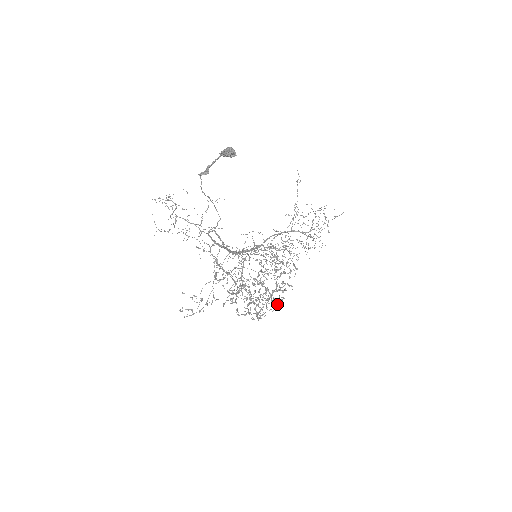
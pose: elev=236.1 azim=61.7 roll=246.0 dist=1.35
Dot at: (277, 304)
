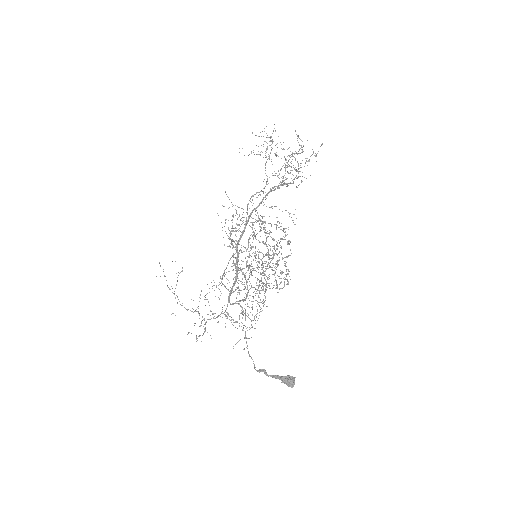
Dot at: occluded
